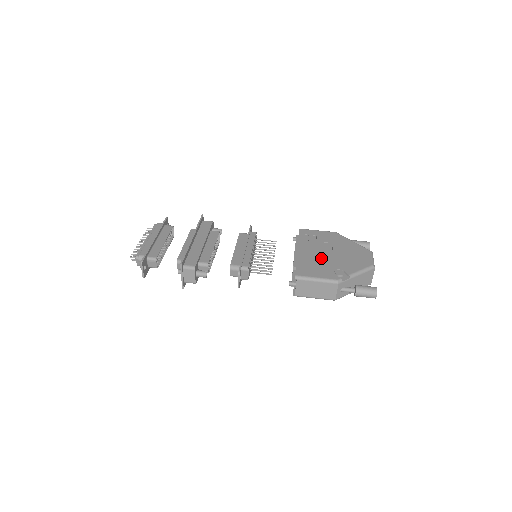
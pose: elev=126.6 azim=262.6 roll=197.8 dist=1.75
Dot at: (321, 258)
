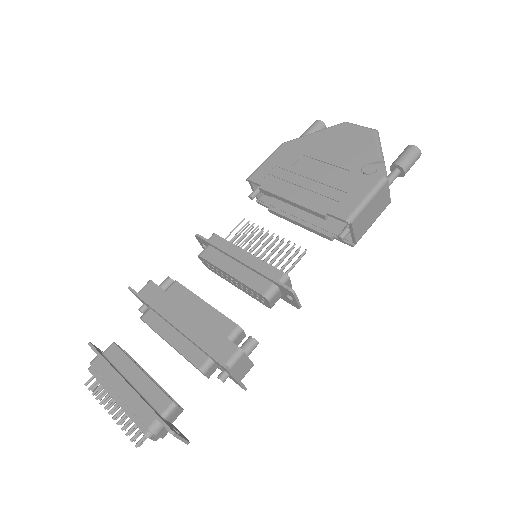
Dot at: (326, 178)
